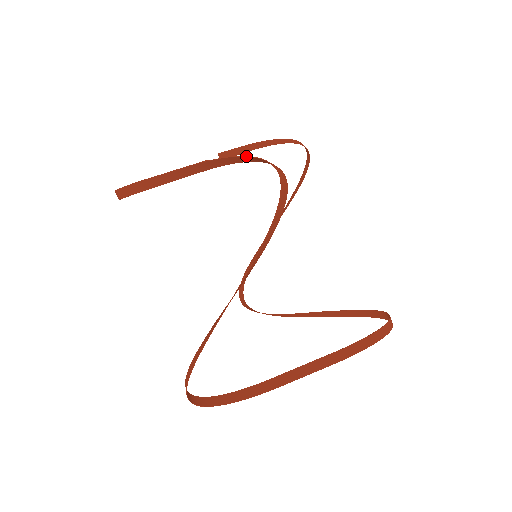
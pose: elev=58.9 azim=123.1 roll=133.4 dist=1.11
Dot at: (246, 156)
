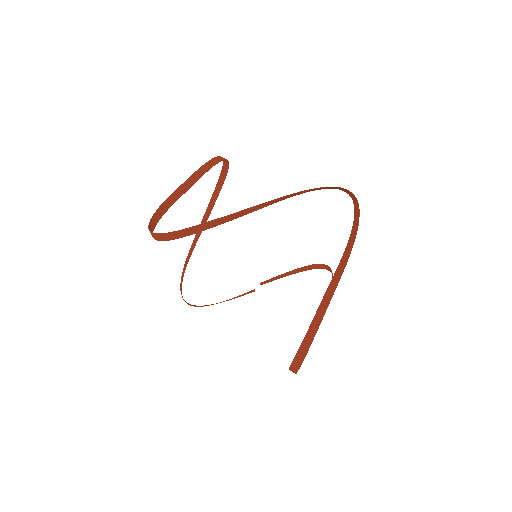
Dot at: (218, 179)
